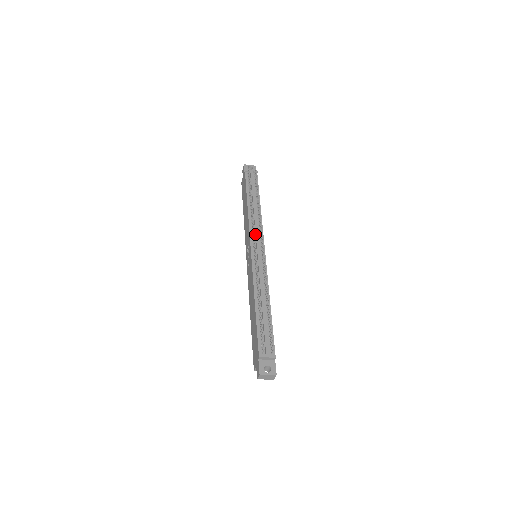
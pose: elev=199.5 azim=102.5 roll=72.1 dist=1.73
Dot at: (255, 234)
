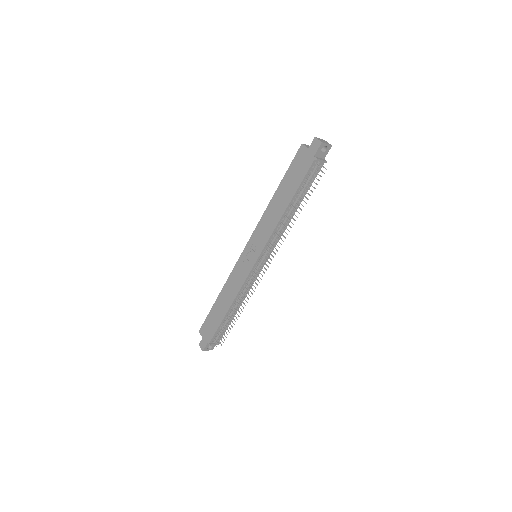
Dot at: (270, 246)
